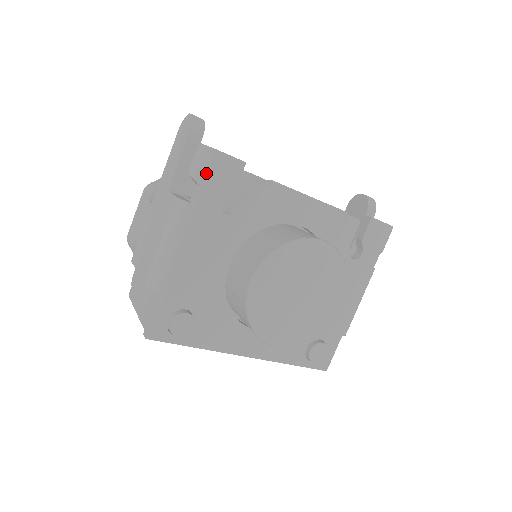
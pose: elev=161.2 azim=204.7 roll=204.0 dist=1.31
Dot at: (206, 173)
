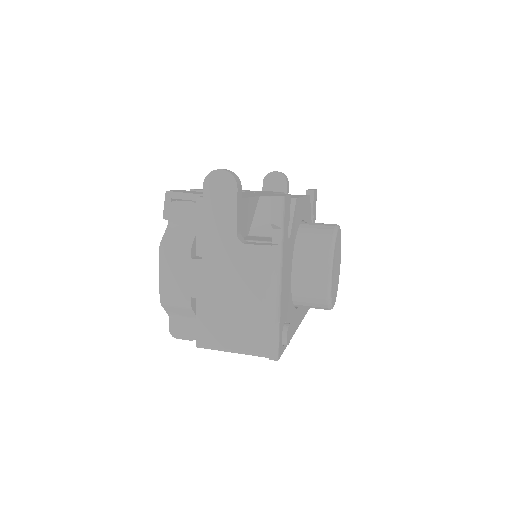
Dot at: (283, 217)
